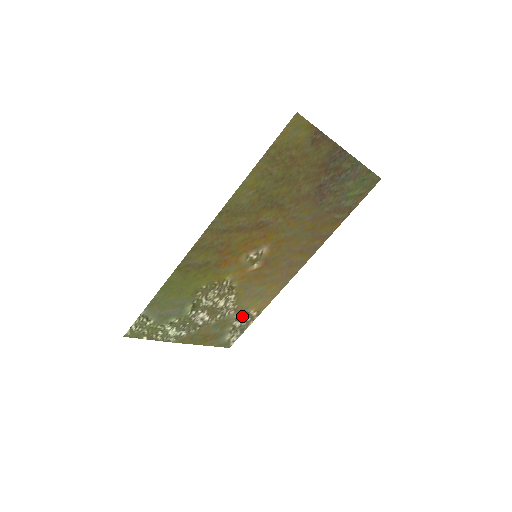
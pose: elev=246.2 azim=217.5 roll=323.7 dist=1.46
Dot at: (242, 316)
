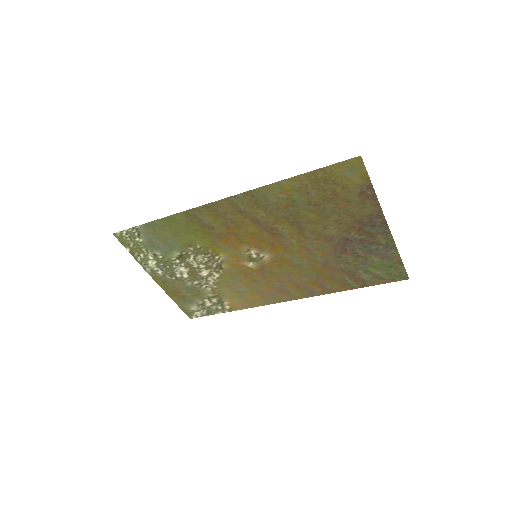
Dot at: (216, 300)
